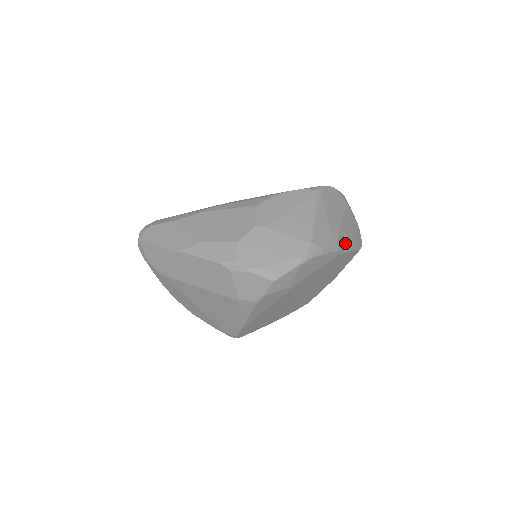
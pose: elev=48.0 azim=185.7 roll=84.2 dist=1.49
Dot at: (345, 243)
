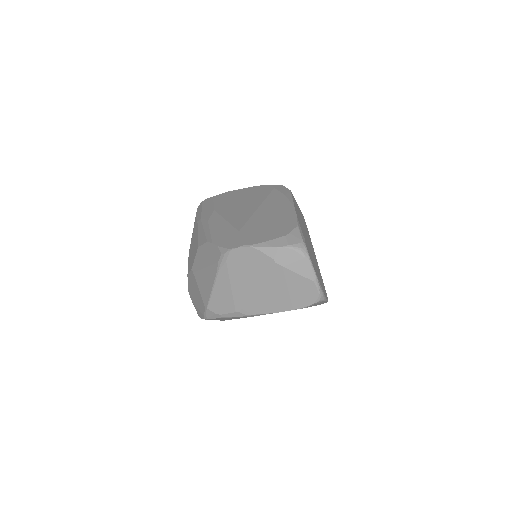
Dot at: (262, 307)
